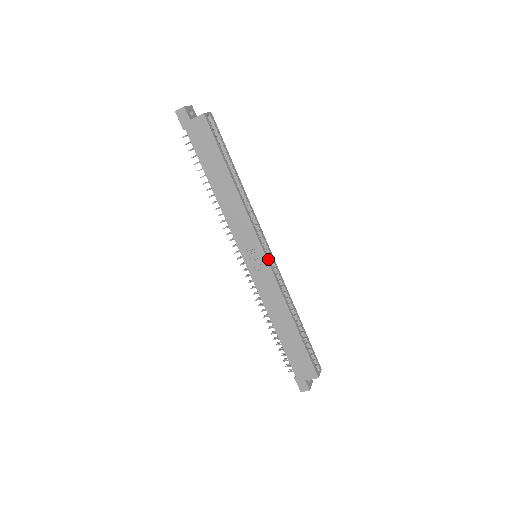
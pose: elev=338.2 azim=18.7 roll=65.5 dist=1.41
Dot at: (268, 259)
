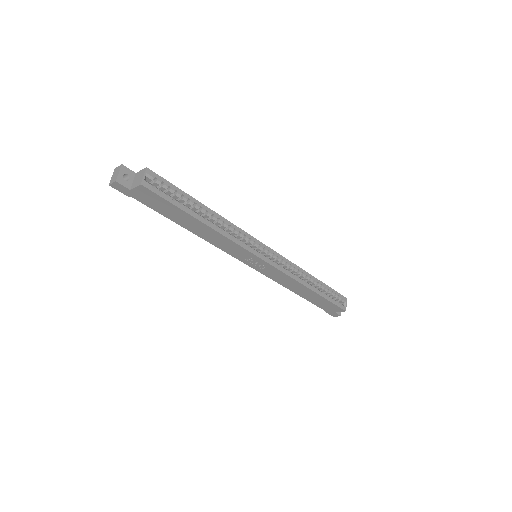
Dot at: (269, 261)
